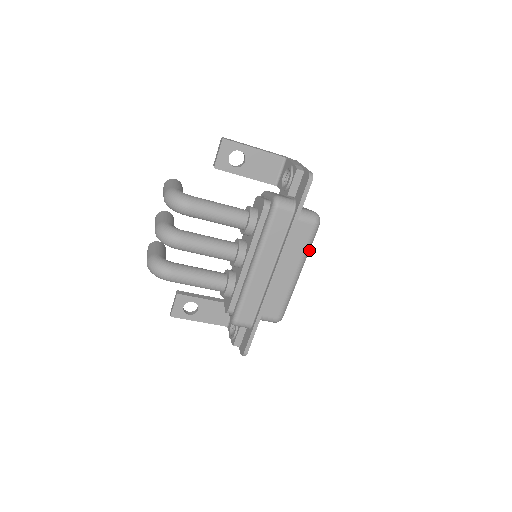
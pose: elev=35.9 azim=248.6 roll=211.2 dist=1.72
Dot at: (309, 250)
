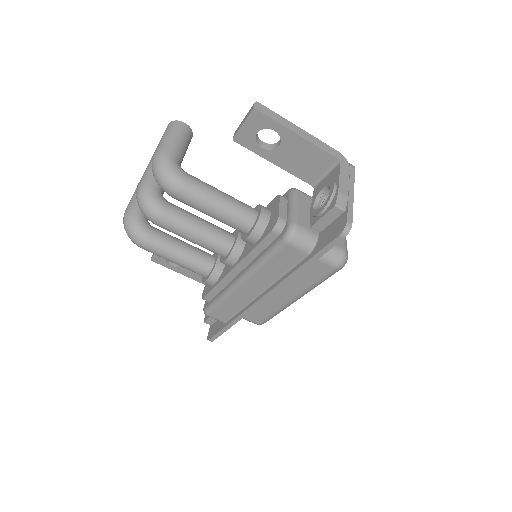
Dot at: (319, 284)
